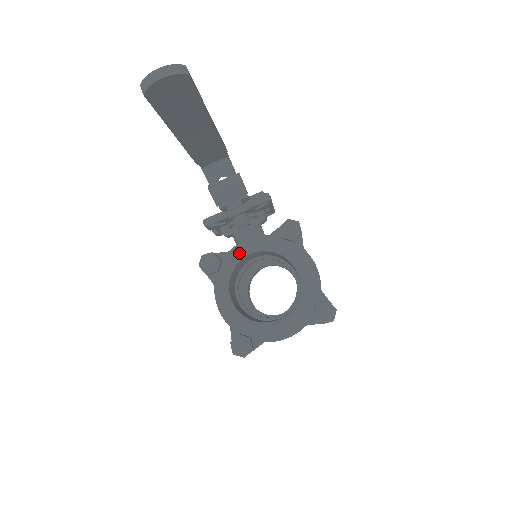
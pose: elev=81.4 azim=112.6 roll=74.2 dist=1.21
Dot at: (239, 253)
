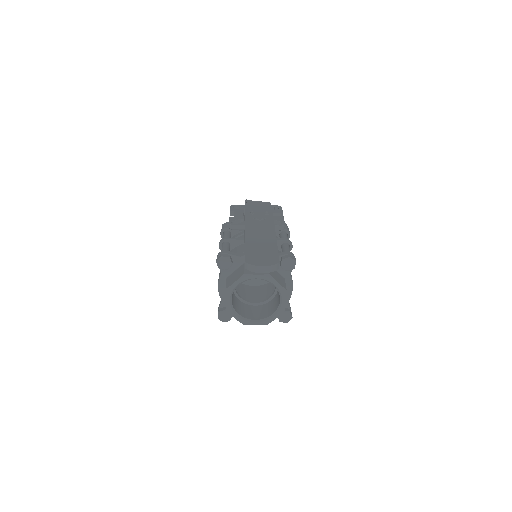
Dot at: (249, 277)
